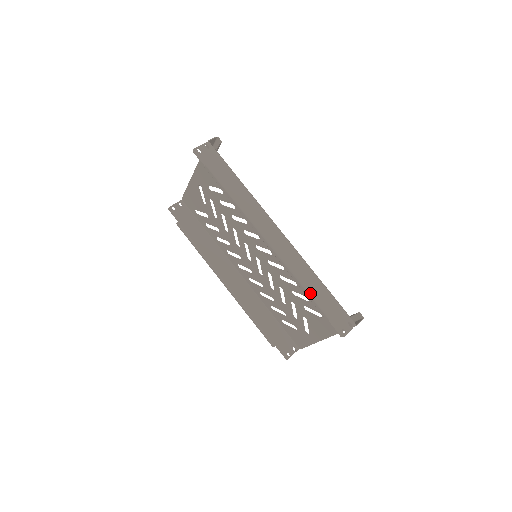
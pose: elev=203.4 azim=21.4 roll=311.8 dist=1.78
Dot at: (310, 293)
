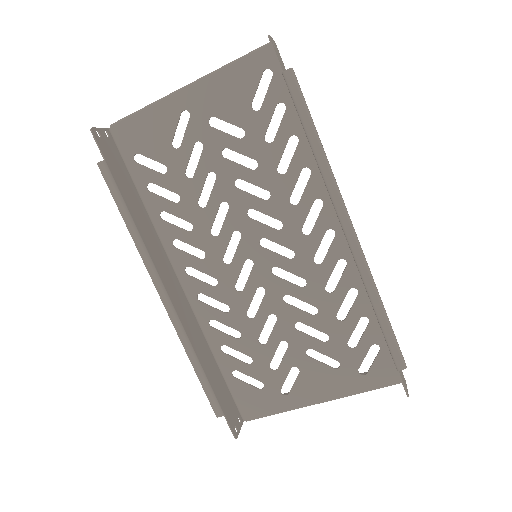
Dot at: (390, 323)
